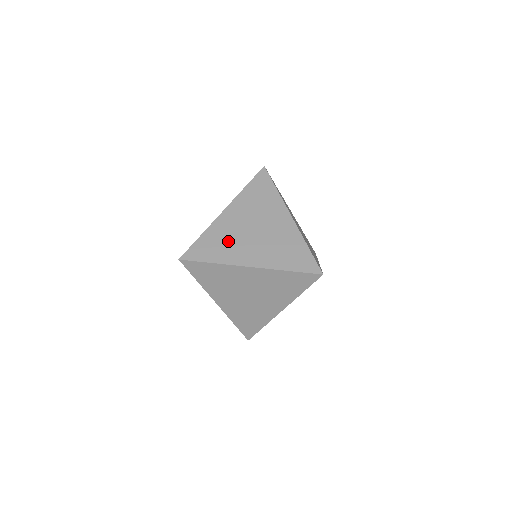
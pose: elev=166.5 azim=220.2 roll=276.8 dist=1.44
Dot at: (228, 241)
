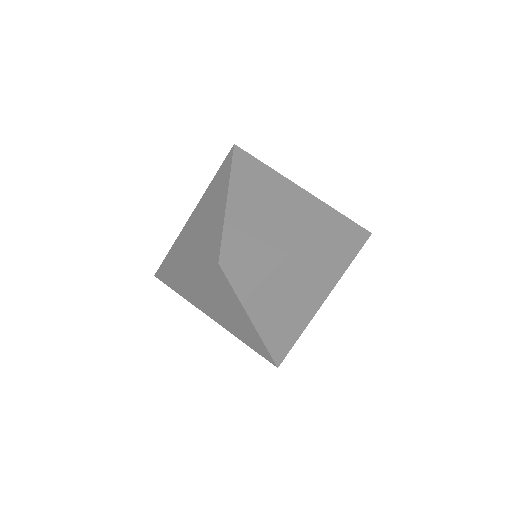
Dot at: occluded
